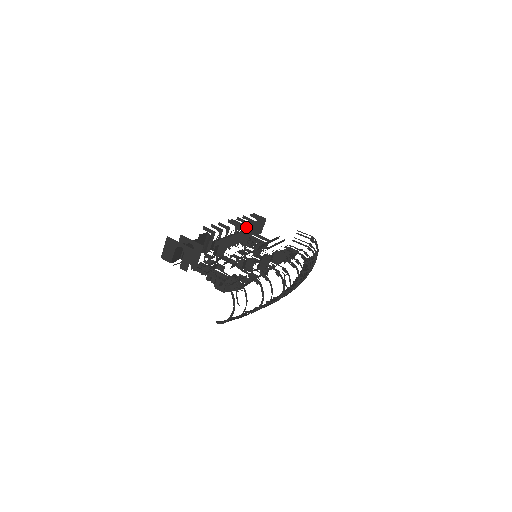
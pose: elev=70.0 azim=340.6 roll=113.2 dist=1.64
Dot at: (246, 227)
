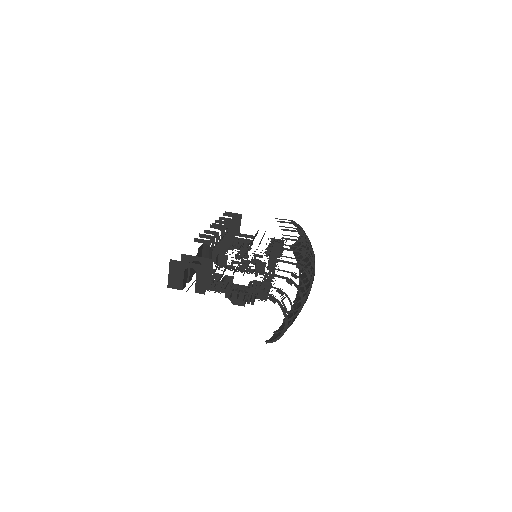
Dot at: (228, 228)
